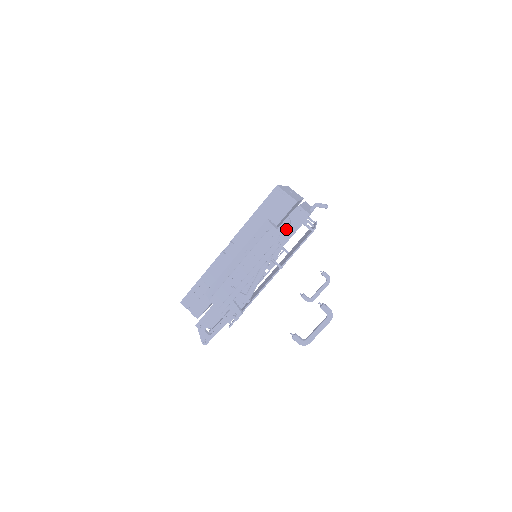
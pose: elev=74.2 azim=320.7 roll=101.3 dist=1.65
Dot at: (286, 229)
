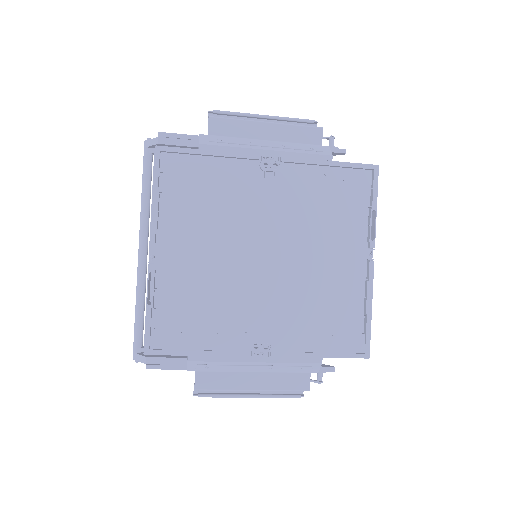
Dot at: occluded
